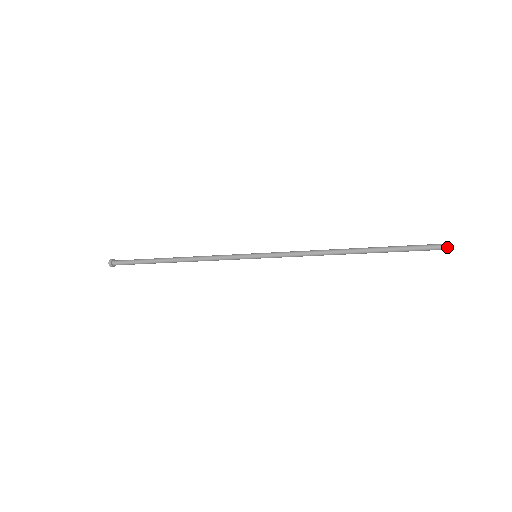
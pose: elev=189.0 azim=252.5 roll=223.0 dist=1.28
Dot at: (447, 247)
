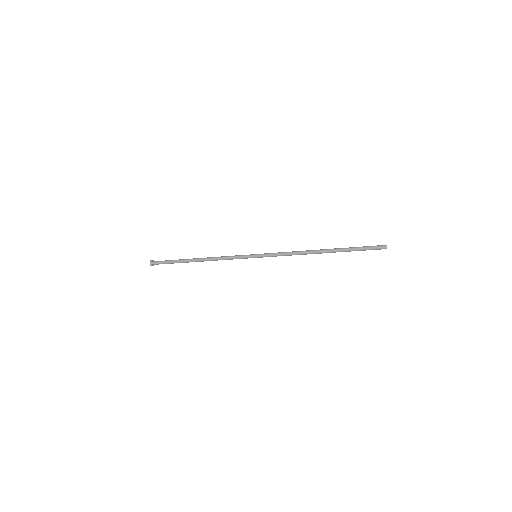
Dot at: (386, 247)
